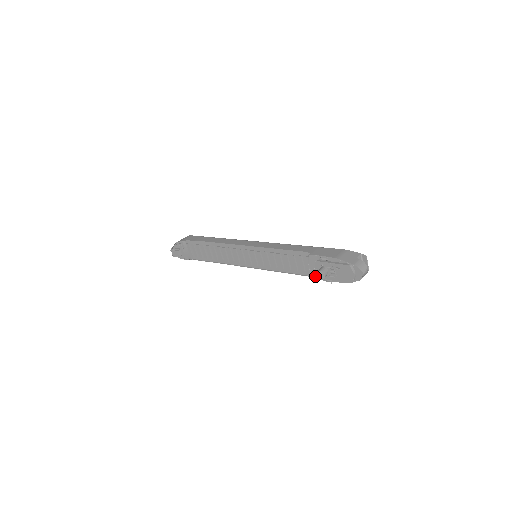
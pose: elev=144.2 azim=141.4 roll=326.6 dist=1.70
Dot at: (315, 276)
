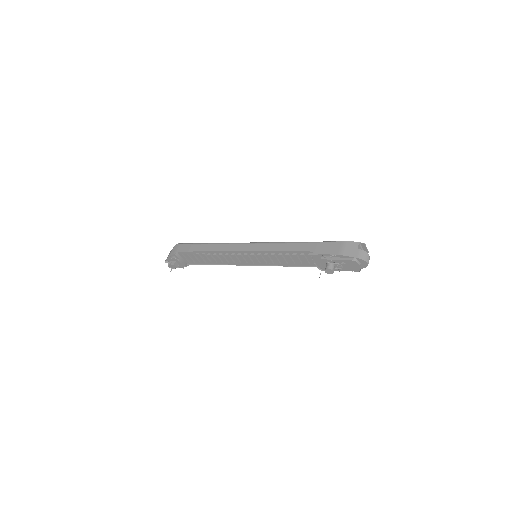
Dot at: occluded
